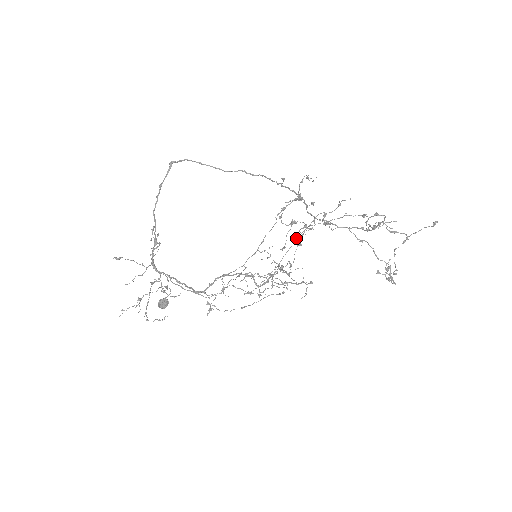
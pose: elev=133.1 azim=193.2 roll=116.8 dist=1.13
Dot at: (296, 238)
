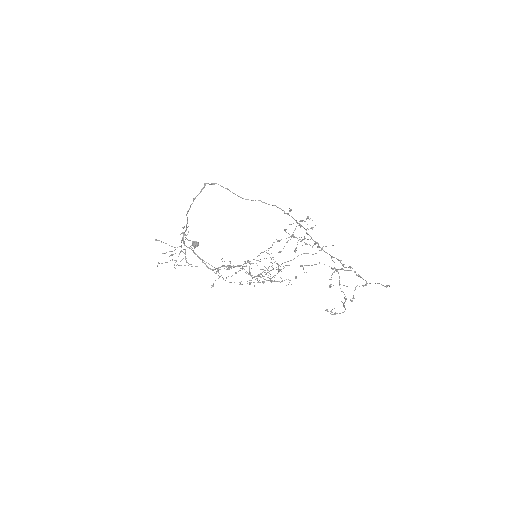
Dot at: (281, 264)
